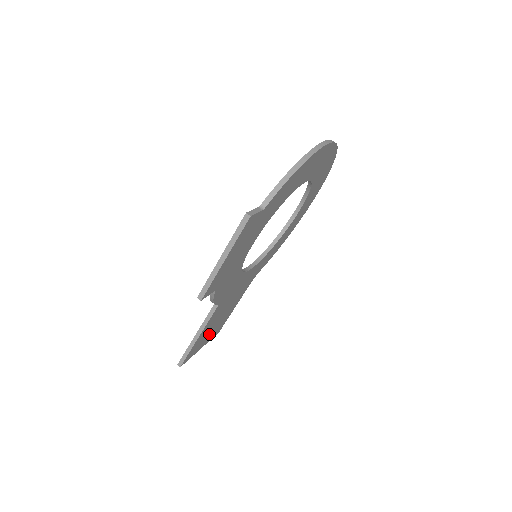
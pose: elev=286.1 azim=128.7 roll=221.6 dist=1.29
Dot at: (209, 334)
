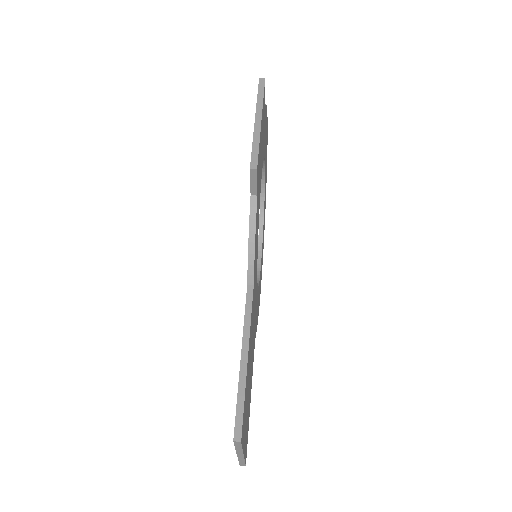
Dot at: occluded
